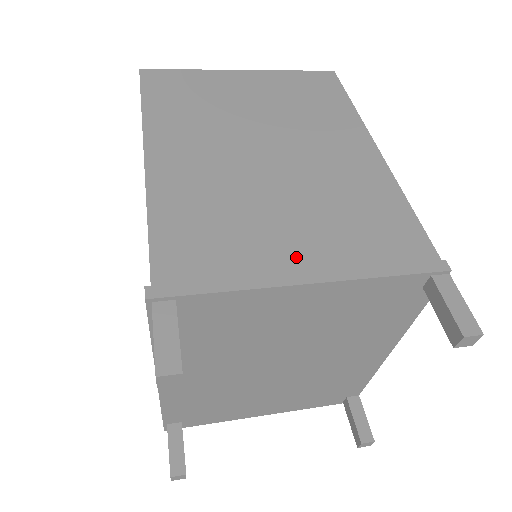
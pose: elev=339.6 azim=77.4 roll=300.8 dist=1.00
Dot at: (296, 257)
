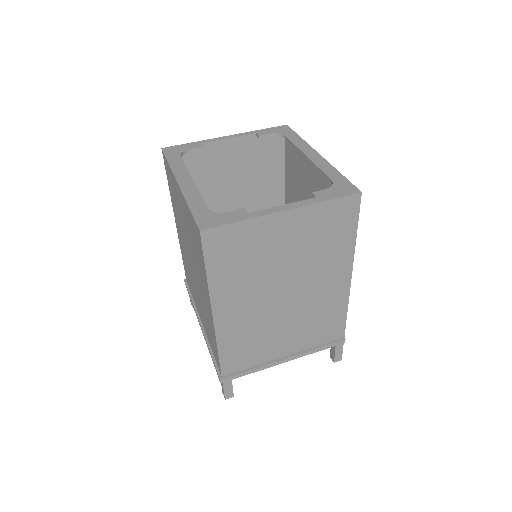
Dot at: (283, 350)
